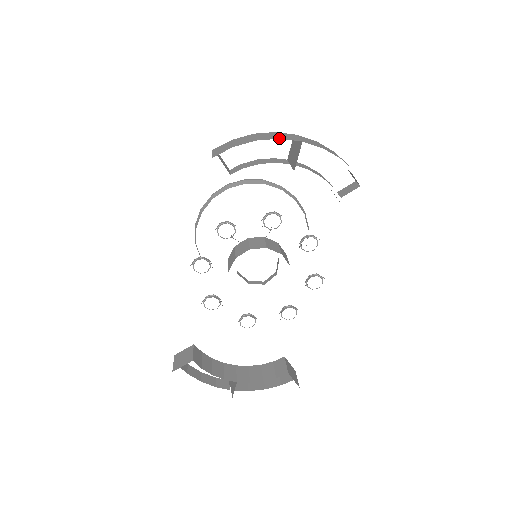
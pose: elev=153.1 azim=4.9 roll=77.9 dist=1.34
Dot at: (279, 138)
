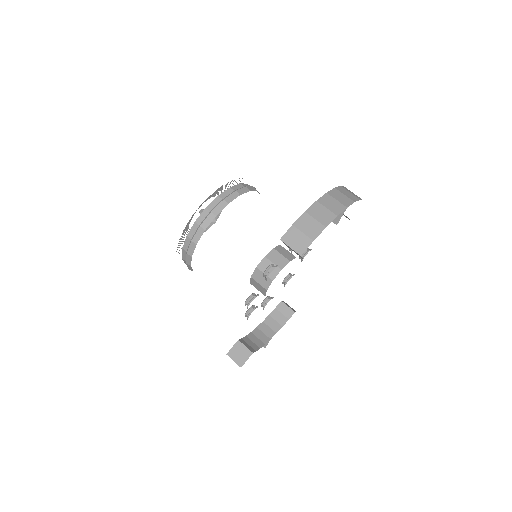
Dot at: (336, 215)
